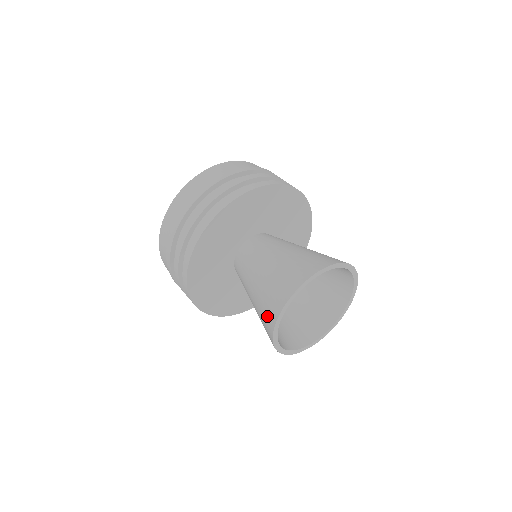
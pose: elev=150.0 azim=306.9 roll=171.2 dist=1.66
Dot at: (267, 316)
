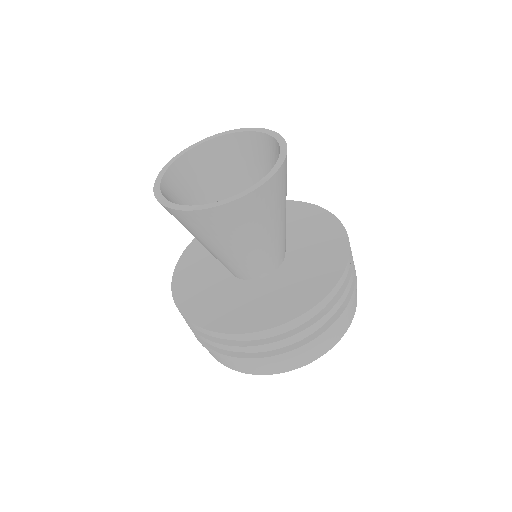
Dot at: occluded
